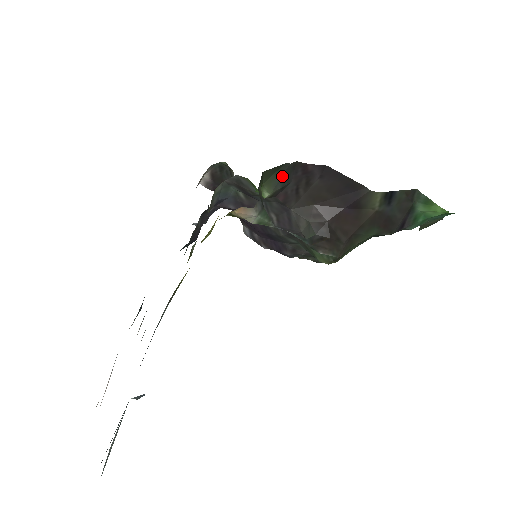
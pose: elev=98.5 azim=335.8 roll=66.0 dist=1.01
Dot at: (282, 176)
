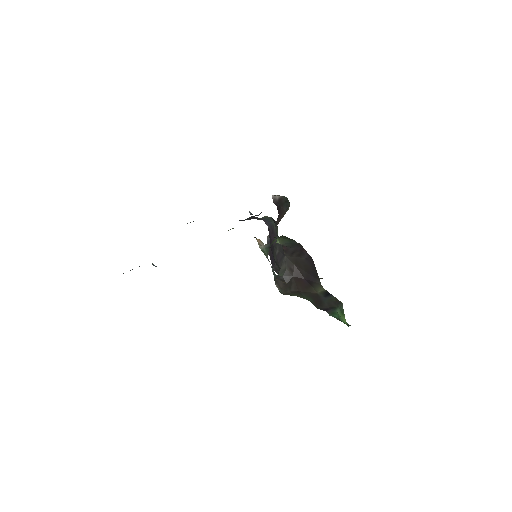
Dot at: (290, 243)
